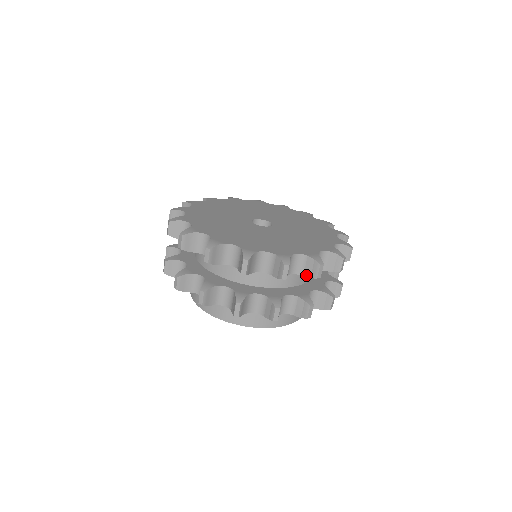
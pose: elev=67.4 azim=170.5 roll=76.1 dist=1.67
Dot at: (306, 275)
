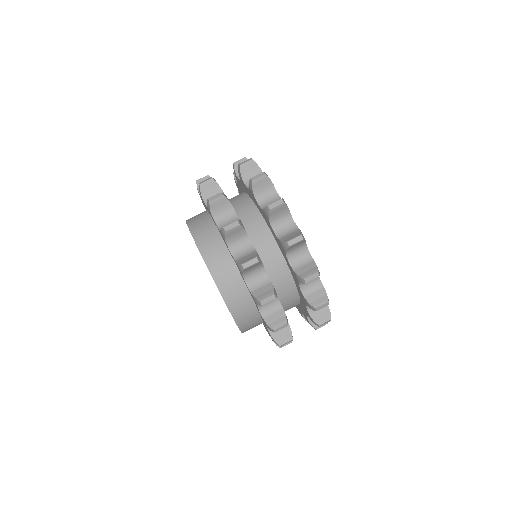
Dot at: (312, 316)
